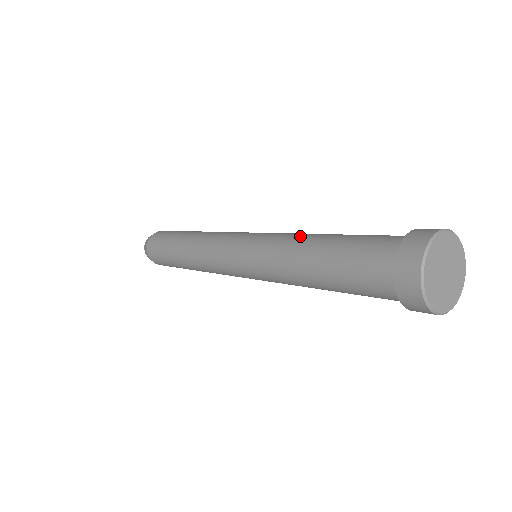
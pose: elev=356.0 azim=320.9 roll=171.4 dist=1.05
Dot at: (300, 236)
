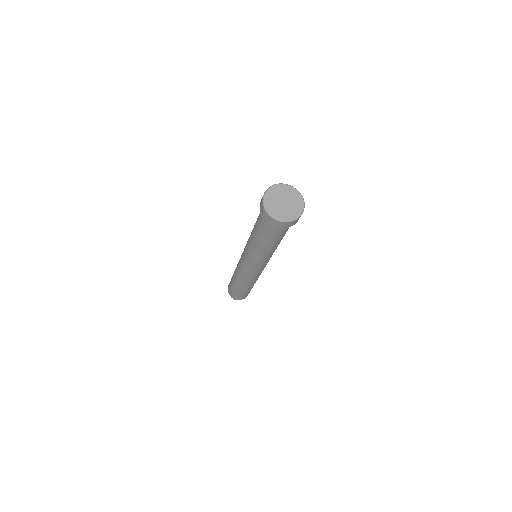
Dot at: (250, 236)
